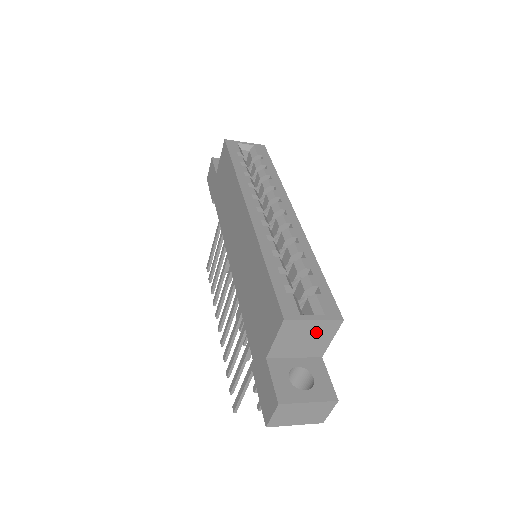
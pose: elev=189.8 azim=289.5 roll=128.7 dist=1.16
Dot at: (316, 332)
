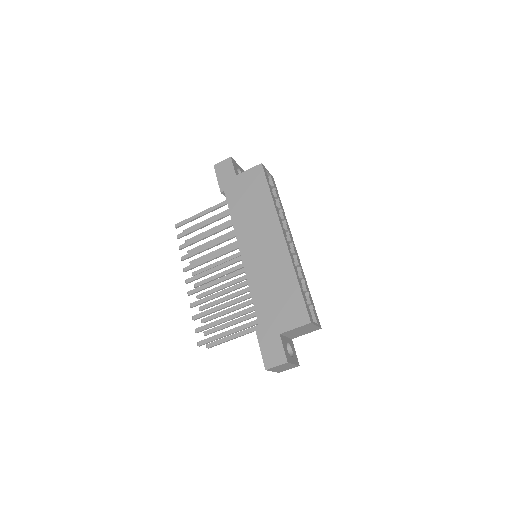
Dot at: (308, 330)
